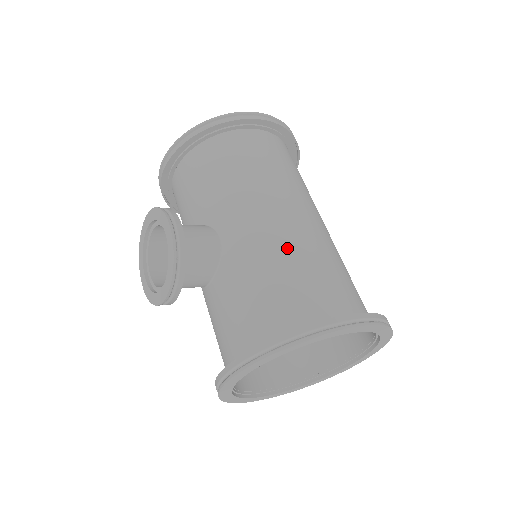
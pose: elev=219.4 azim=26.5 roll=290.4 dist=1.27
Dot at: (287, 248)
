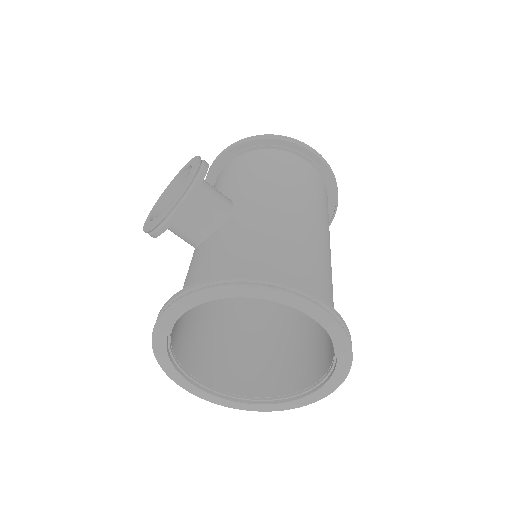
Dot at: (287, 233)
